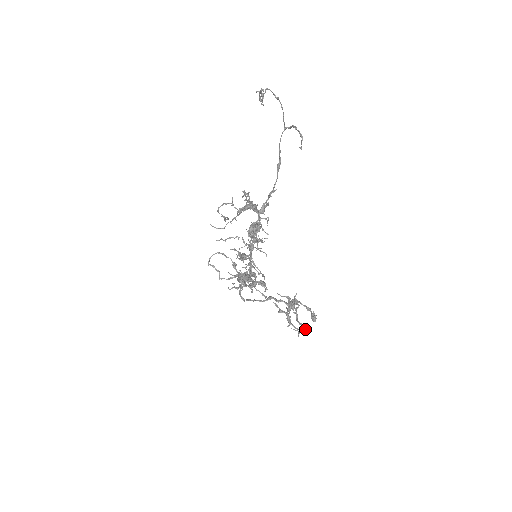
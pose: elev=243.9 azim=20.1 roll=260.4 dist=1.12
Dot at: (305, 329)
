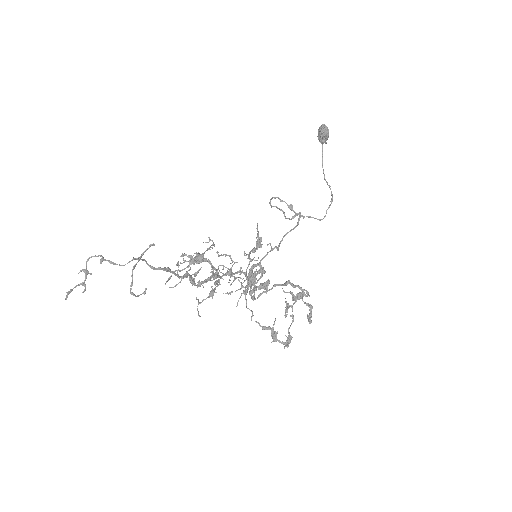
Dot at: (289, 342)
